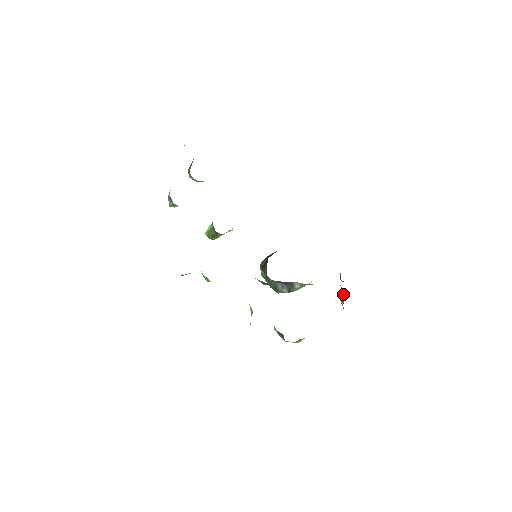
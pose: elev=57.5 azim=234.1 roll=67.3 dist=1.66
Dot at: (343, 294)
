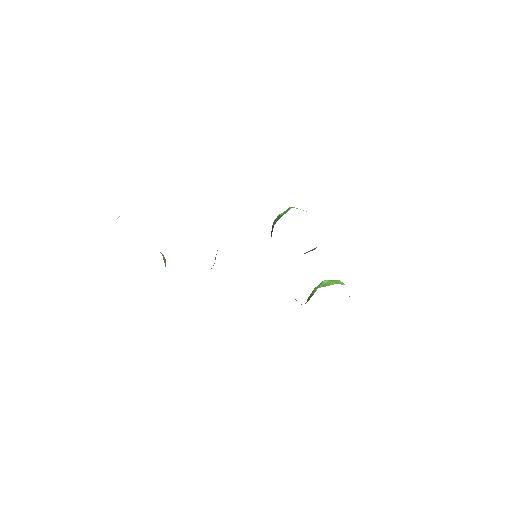
Dot at: occluded
